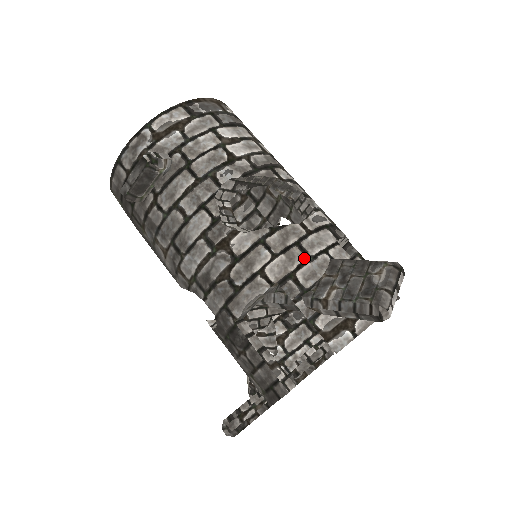
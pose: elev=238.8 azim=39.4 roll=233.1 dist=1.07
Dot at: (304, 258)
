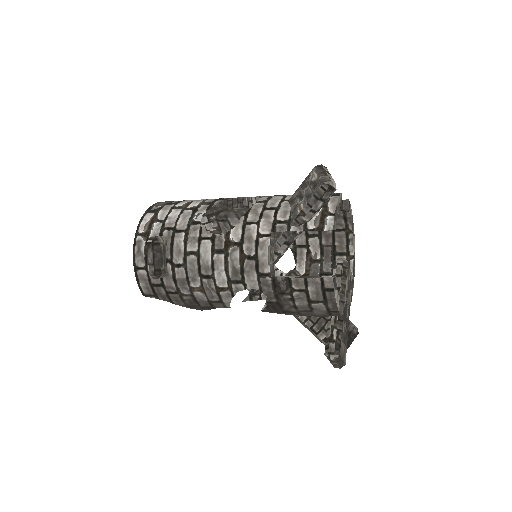
Dot at: (274, 211)
